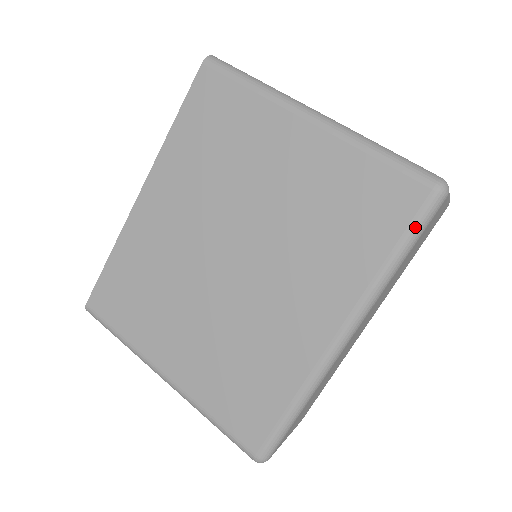
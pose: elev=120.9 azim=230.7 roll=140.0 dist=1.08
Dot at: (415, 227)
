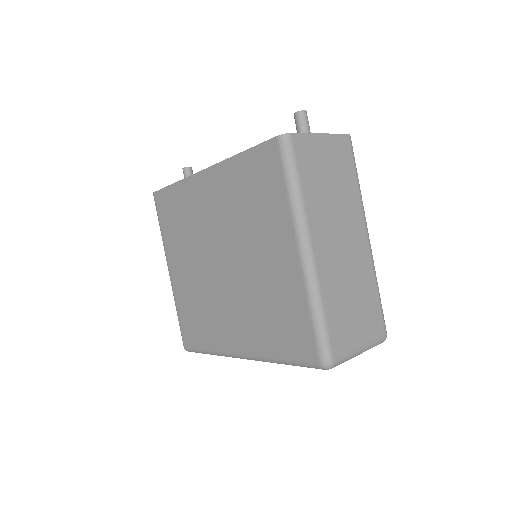
Dot at: (300, 364)
